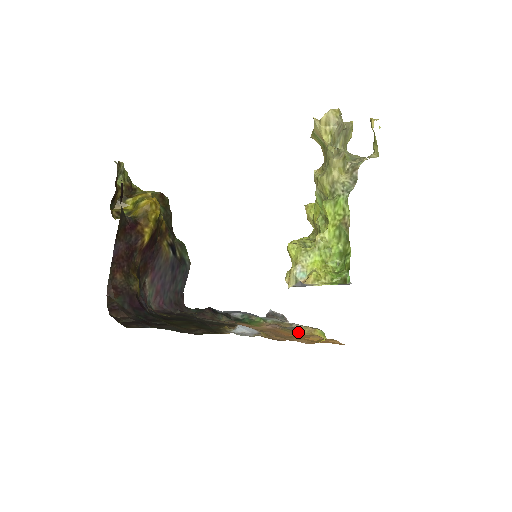
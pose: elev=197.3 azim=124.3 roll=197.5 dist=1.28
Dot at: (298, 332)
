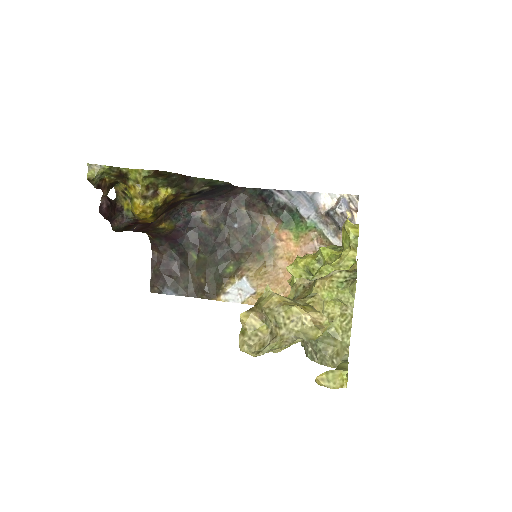
Dot at: occluded
